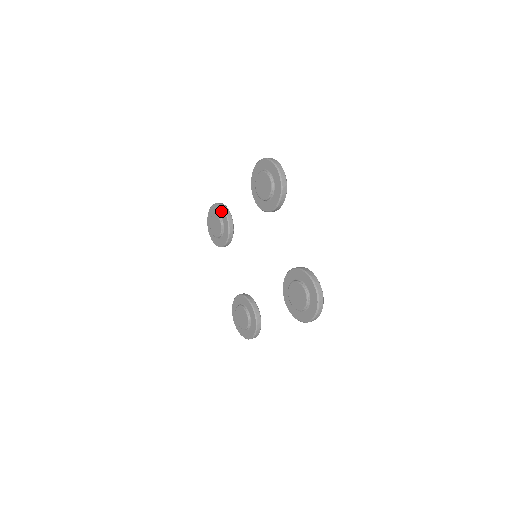
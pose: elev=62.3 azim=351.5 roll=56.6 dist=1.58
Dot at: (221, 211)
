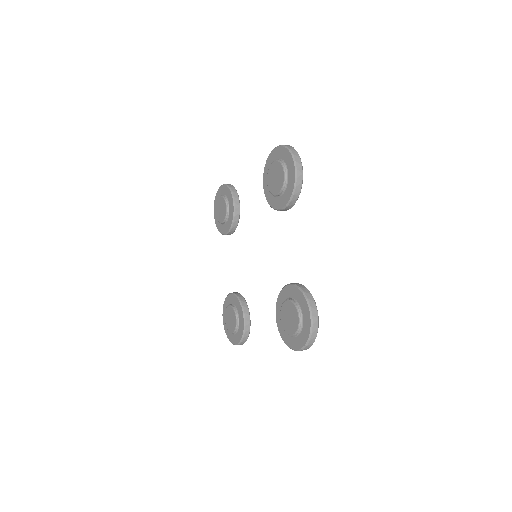
Dot at: (229, 194)
